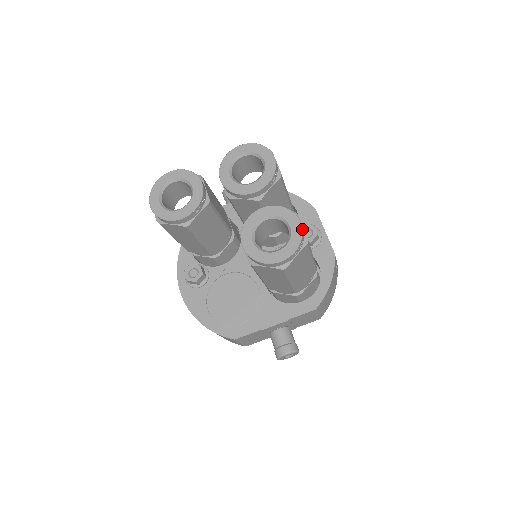
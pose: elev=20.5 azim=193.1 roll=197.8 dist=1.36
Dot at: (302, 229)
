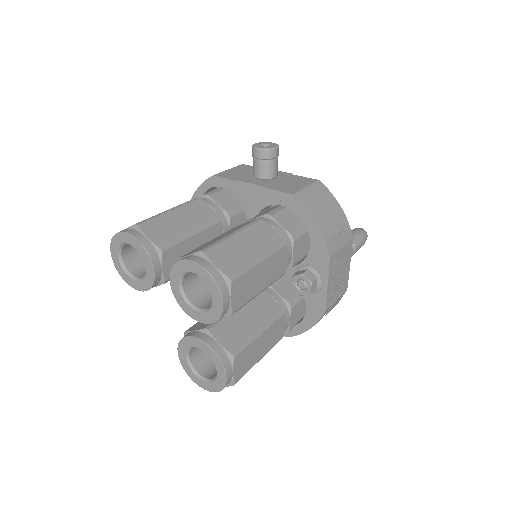
Dot at: (225, 384)
